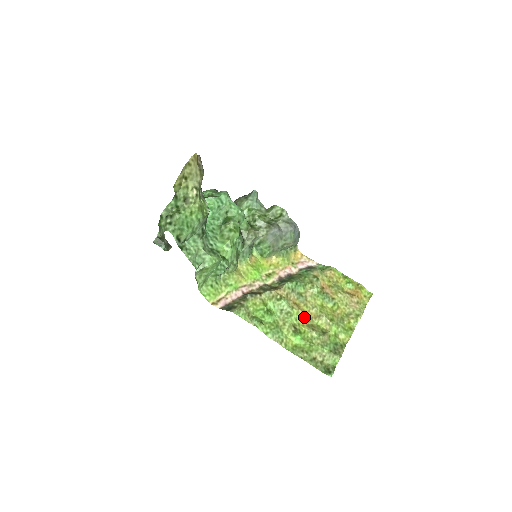
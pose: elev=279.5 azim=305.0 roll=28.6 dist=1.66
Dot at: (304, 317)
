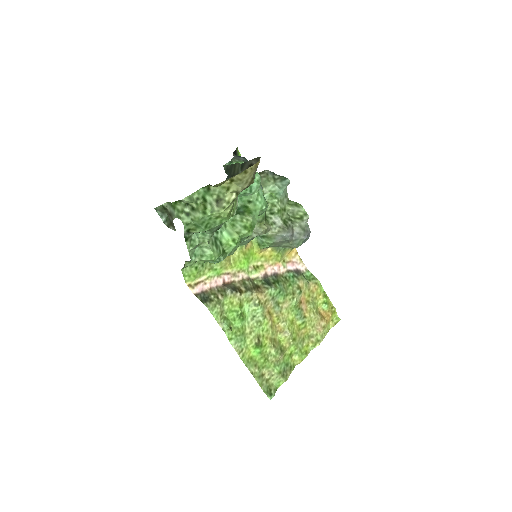
Dot at: (271, 329)
